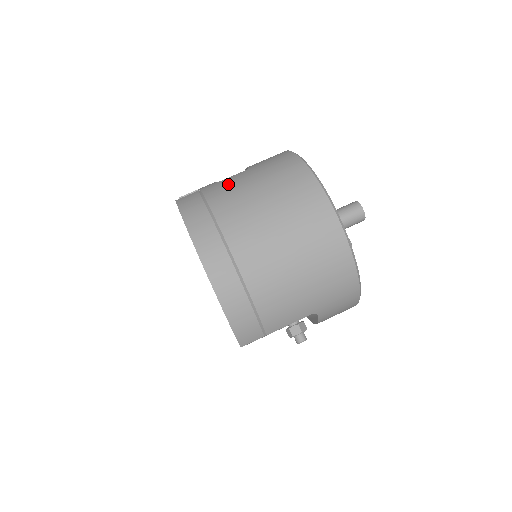
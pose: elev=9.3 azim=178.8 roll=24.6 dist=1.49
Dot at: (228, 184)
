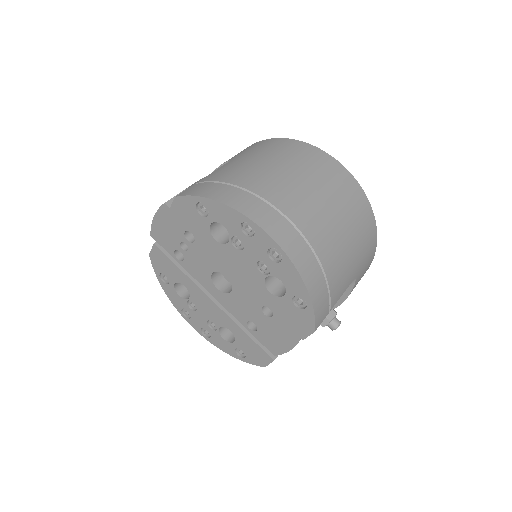
Dot at: (230, 168)
